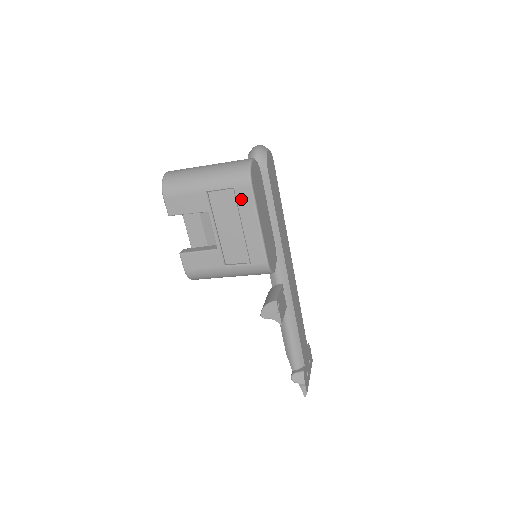
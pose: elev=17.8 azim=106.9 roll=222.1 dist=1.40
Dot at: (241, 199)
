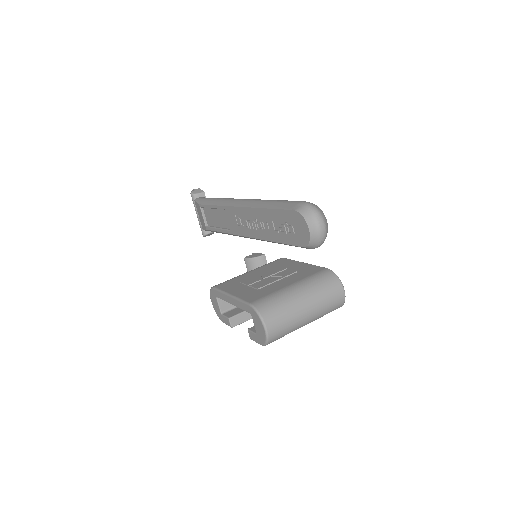
Dot at: occluded
